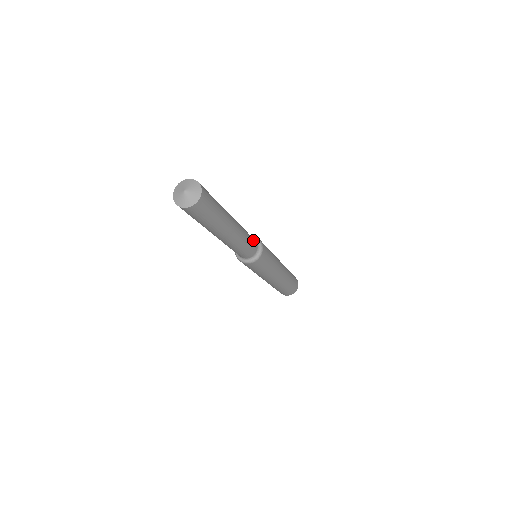
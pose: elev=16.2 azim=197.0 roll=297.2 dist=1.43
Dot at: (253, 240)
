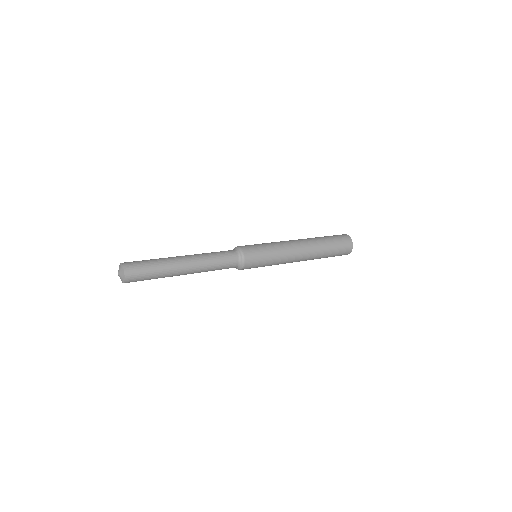
Dot at: (228, 255)
